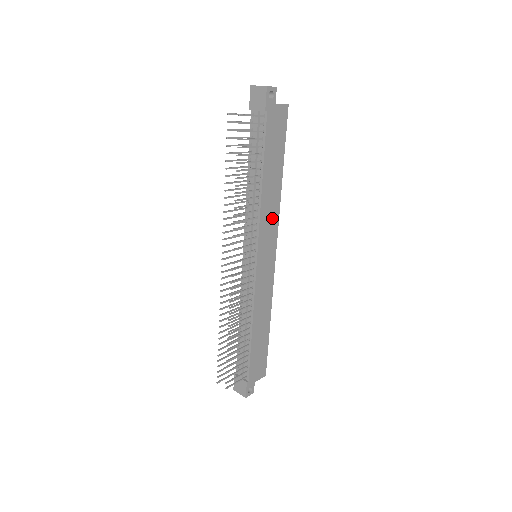
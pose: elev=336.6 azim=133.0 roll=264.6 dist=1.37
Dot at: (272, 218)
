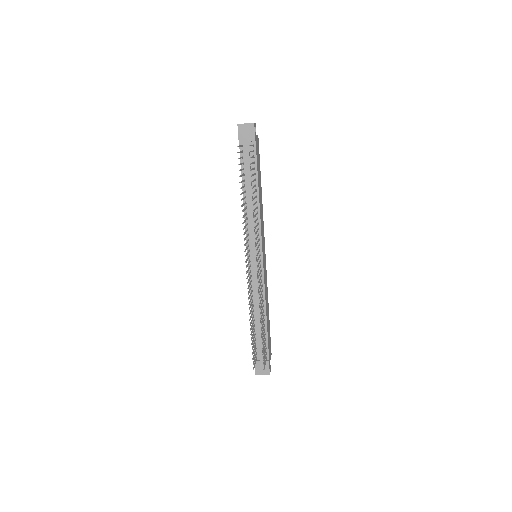
Dot at: (262, 223)
